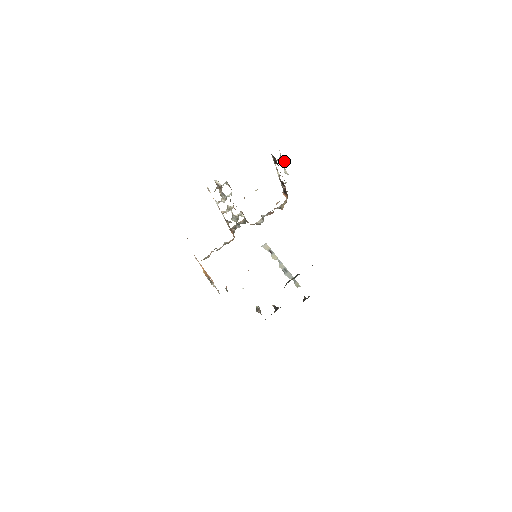
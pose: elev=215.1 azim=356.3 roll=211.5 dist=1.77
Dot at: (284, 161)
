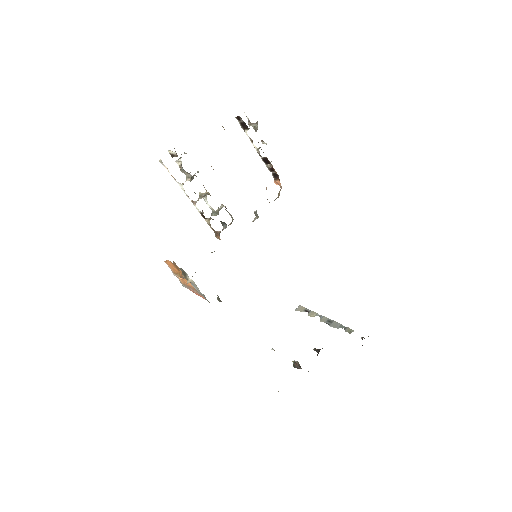
Dot at: (255, 124)
